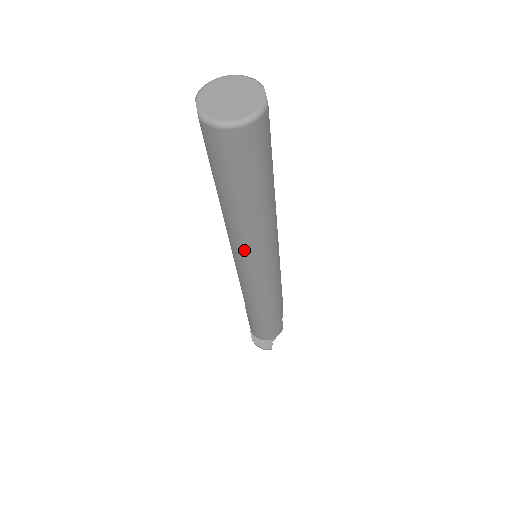
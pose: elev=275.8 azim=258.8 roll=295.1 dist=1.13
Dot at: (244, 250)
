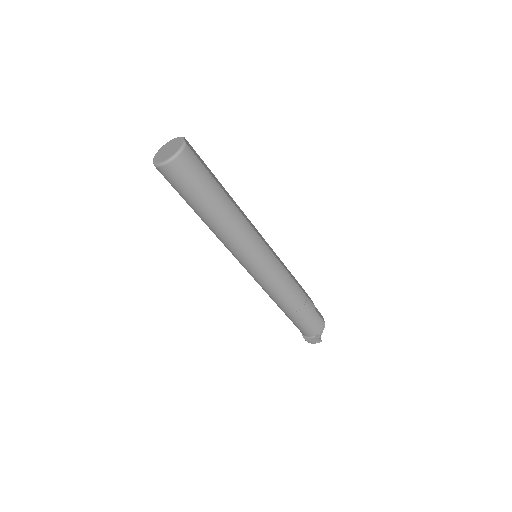
Dot at: (234, 247)
